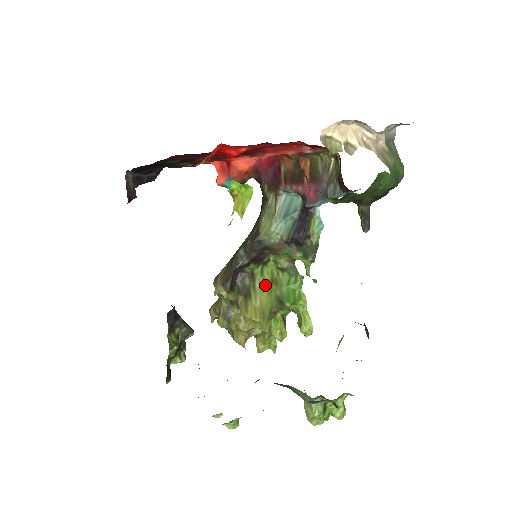
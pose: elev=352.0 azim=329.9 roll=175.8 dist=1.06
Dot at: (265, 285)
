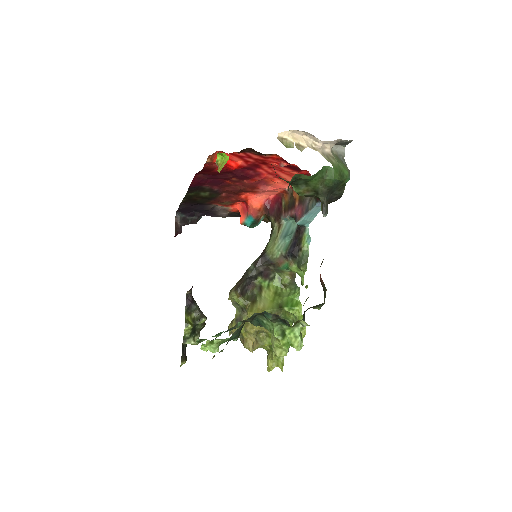
Dot at: (270, 295)
